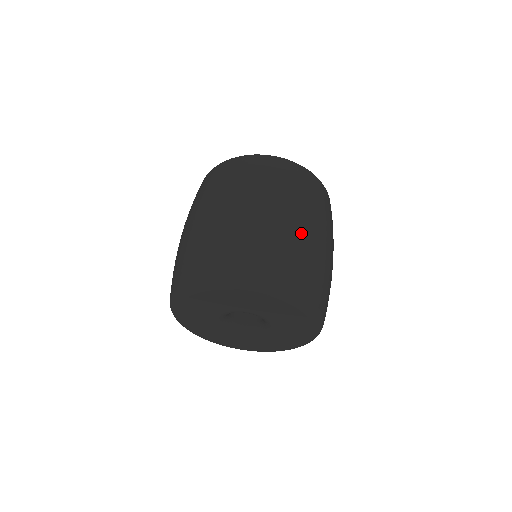
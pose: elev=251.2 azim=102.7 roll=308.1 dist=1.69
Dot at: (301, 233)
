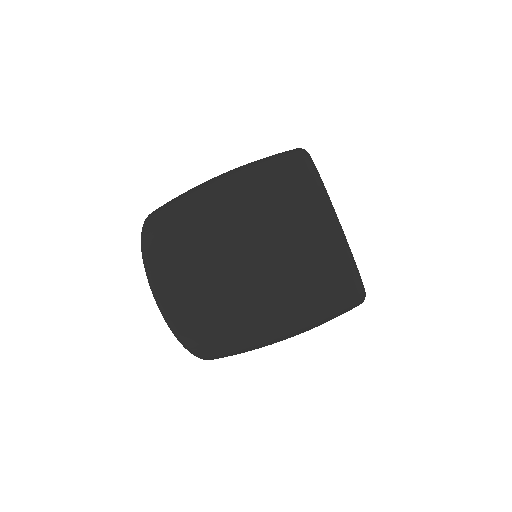
Dot at: (267, 344)
